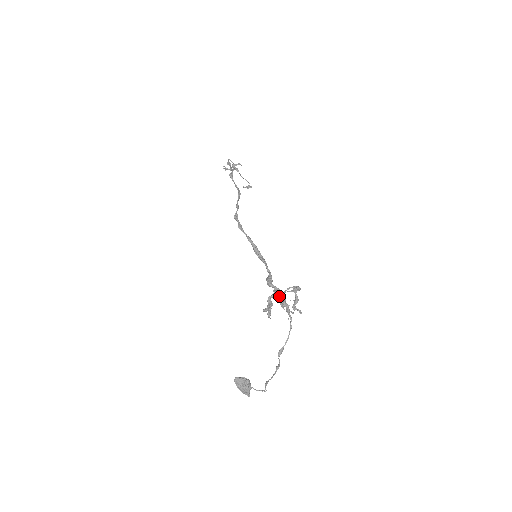
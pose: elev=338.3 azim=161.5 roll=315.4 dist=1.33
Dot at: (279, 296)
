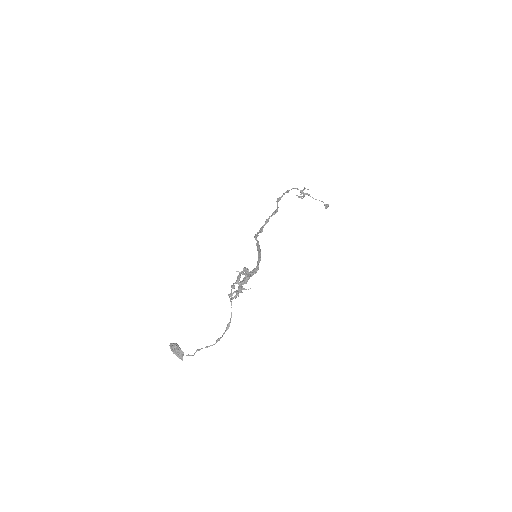
Dot at: (245, 282)
